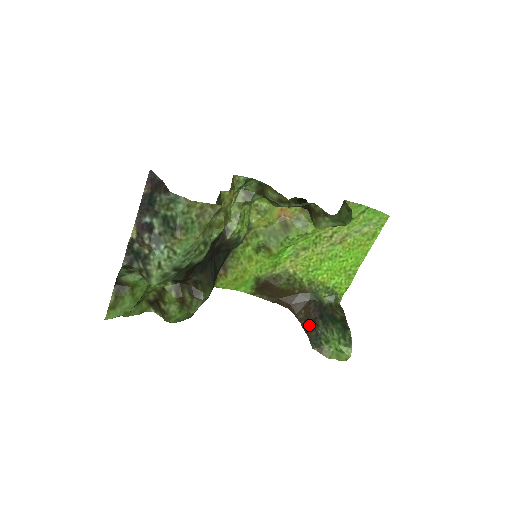
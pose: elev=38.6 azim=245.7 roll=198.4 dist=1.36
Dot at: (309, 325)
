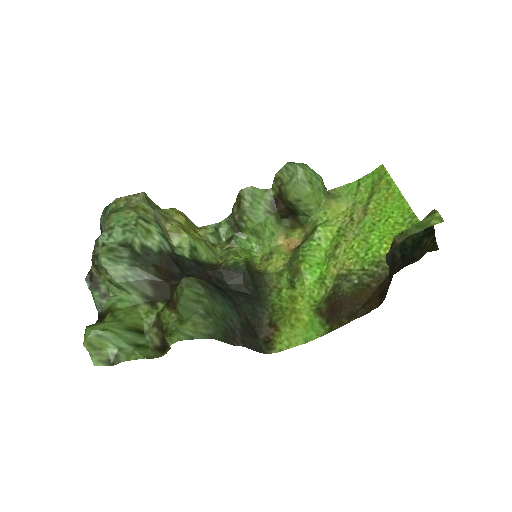
Dot at: (390, 270)
